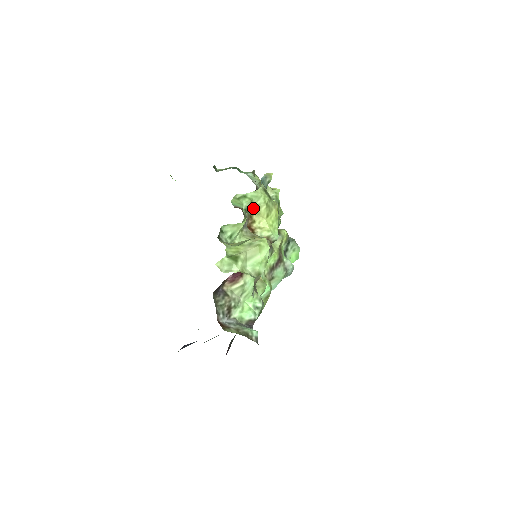
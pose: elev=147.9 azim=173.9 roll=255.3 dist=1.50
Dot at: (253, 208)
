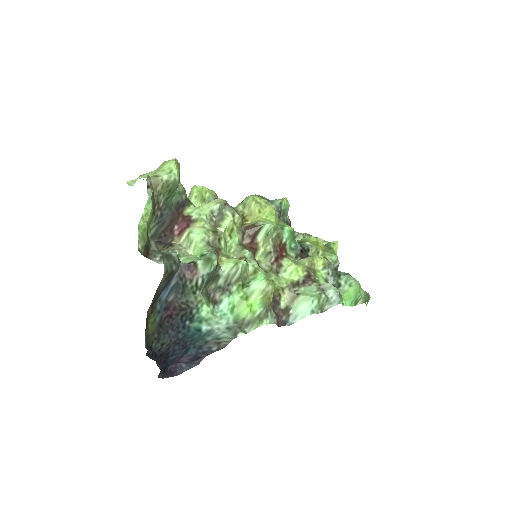
Dot at: (245, 210)
